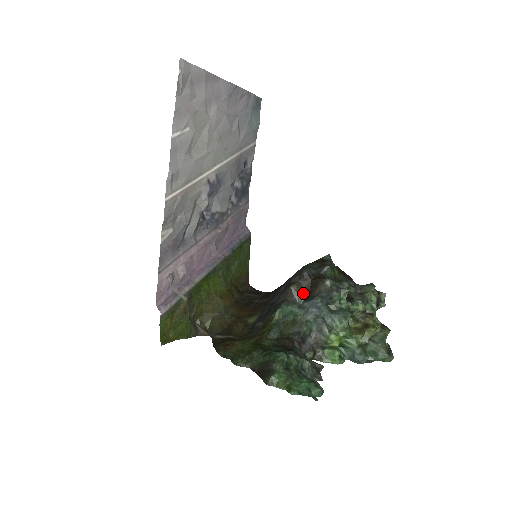
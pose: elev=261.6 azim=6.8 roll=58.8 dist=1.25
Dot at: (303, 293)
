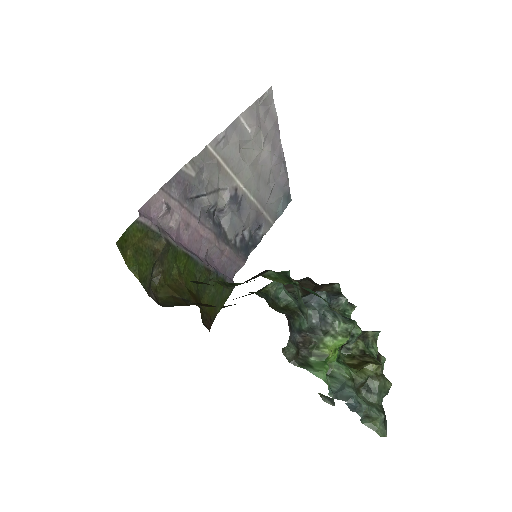
Dot at: (302, 291)
